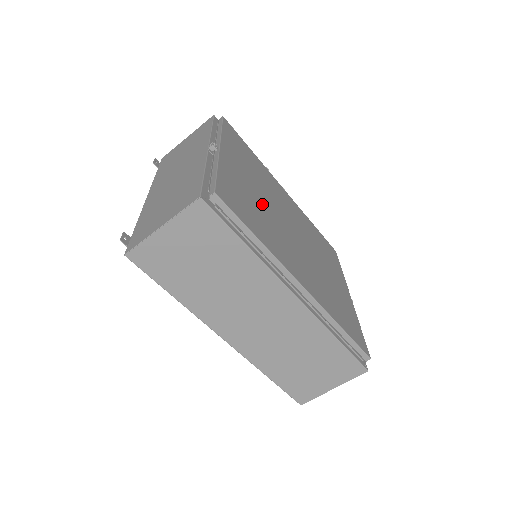
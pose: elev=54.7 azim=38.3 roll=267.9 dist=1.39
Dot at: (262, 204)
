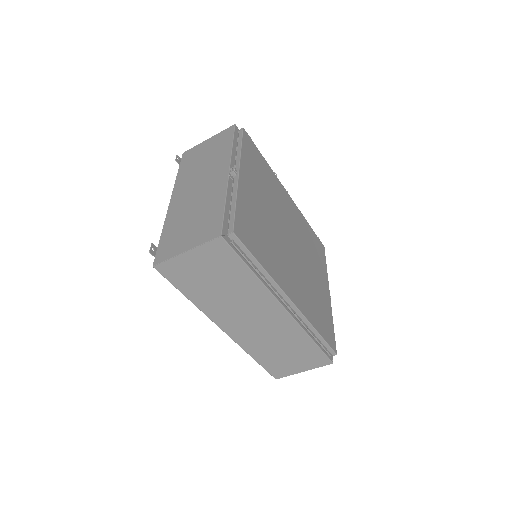
Dot at: (268, 223)
